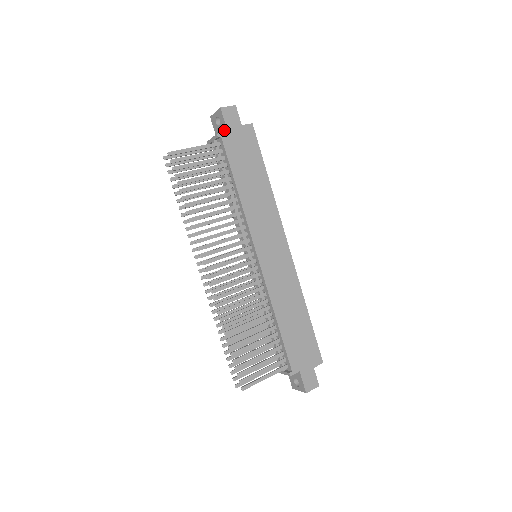
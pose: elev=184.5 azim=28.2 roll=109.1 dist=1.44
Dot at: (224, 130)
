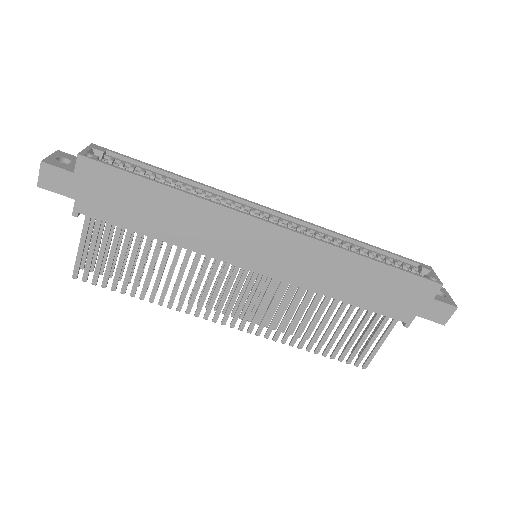
Dot at: (73, 195)
